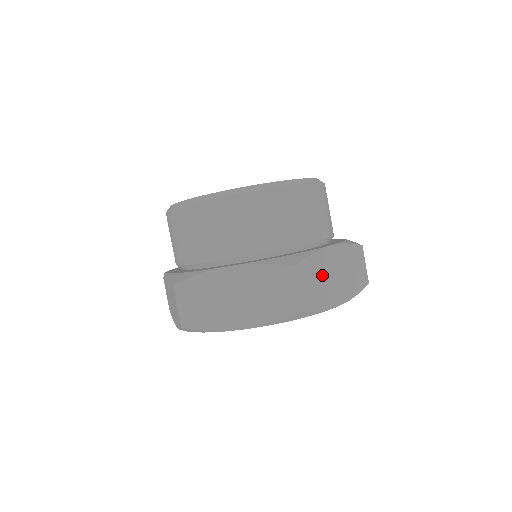
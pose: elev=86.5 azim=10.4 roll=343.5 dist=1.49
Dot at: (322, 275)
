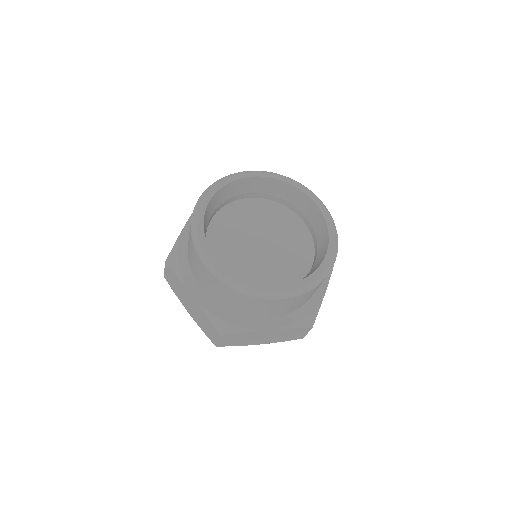
Dot at: (248, 337)
